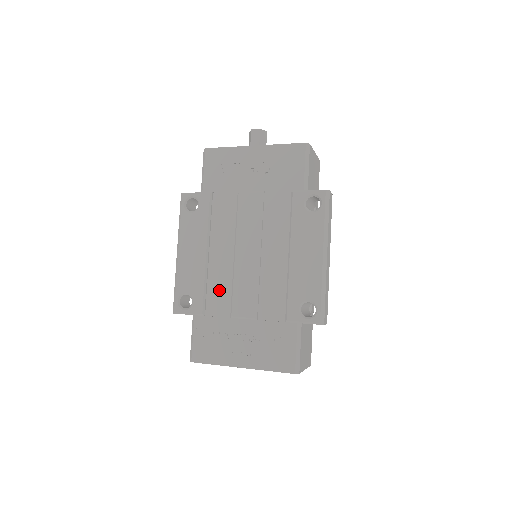
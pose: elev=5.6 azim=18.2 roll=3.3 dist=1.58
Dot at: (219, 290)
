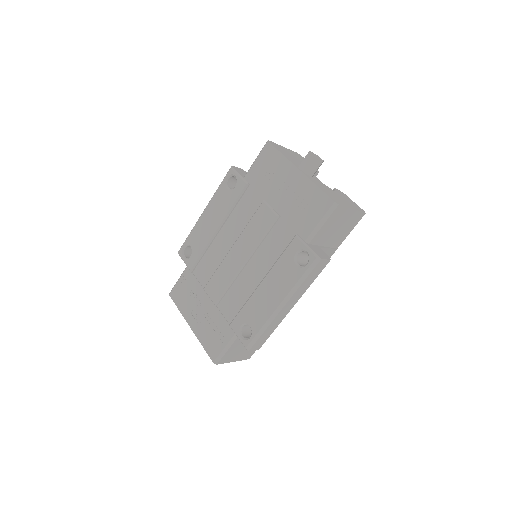
Dot at: (210, 263)
